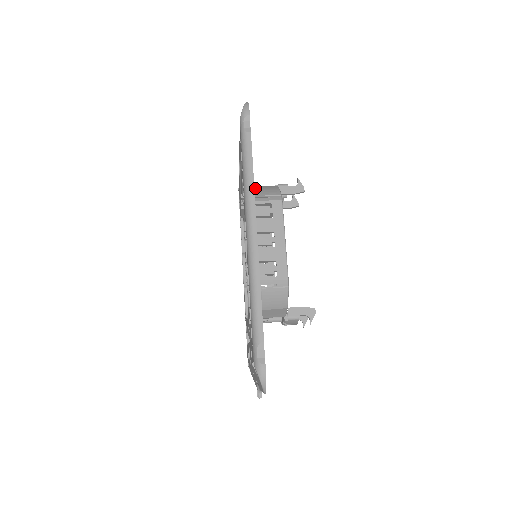
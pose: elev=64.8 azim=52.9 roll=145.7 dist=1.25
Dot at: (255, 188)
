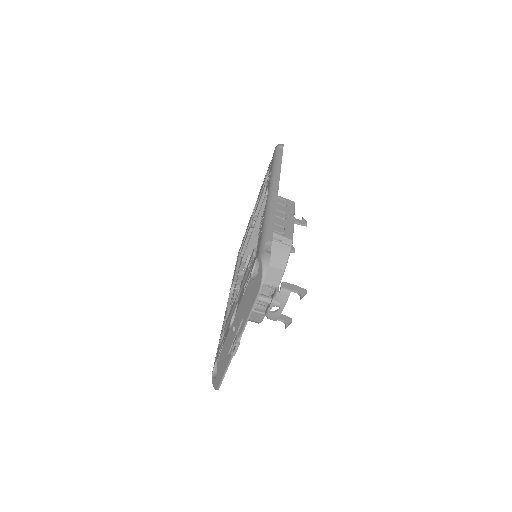
Dot at: occluded
